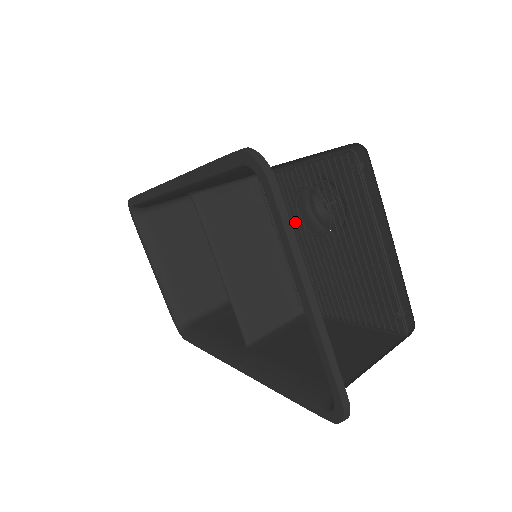
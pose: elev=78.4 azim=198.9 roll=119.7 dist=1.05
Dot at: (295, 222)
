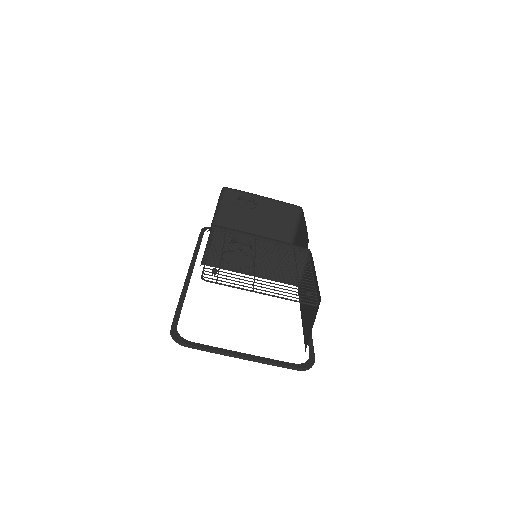
Dot at: occluded
